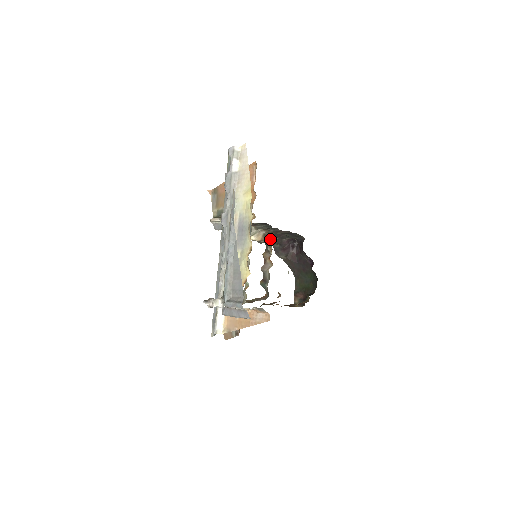
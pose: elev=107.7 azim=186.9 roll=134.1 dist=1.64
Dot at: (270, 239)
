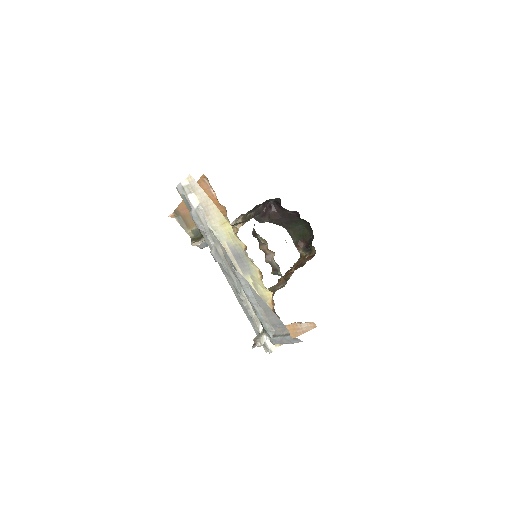
Dot at: (249, 217)
